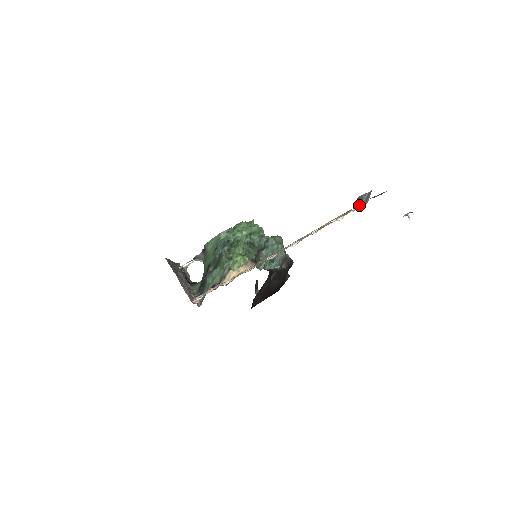
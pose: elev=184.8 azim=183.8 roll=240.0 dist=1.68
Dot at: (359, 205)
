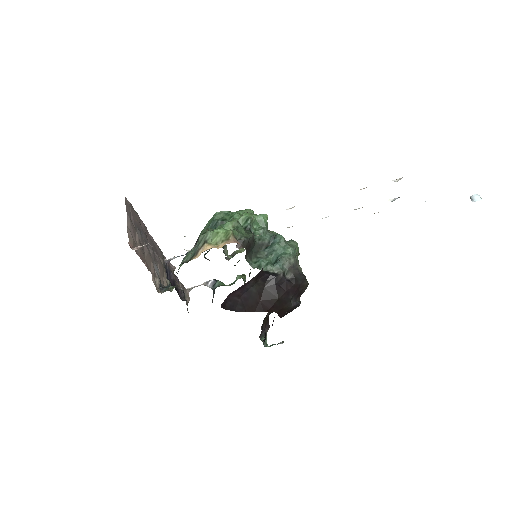
Dot at: occluded
